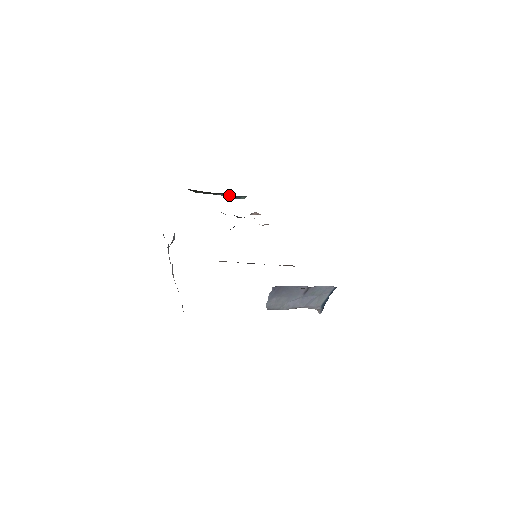
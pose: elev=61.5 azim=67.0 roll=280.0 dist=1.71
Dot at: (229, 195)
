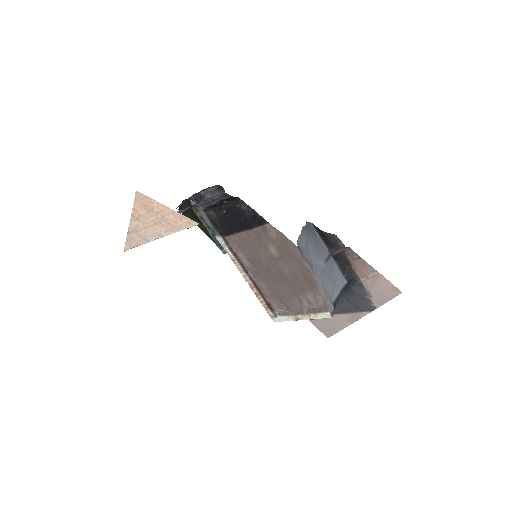
Dot at: (215, 238)
